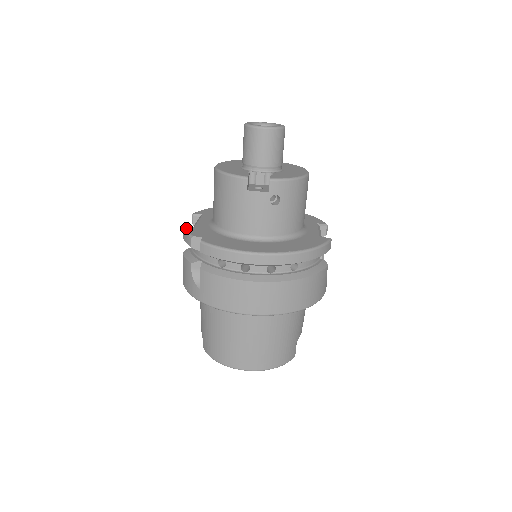
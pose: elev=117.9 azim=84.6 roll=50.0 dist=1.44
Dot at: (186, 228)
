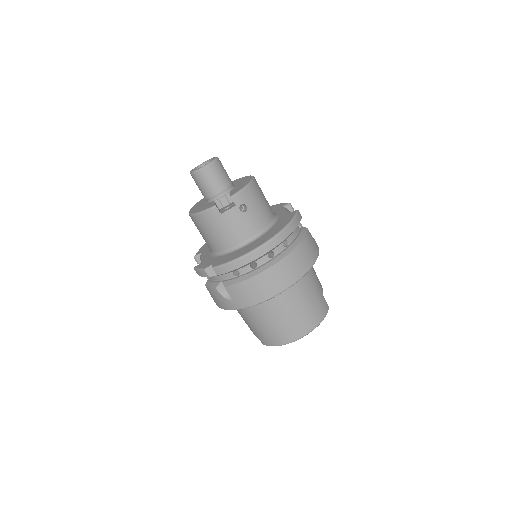
Dot at: (197, 267)
